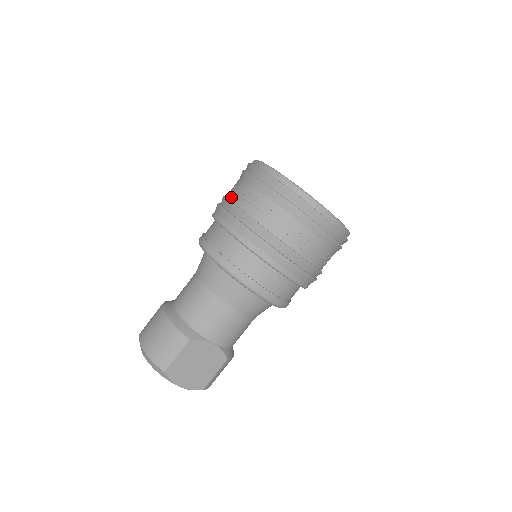
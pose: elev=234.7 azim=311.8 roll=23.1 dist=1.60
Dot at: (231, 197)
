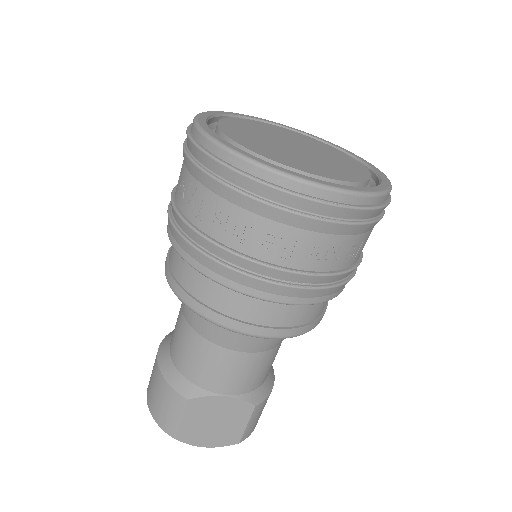
Dot at: occluded
